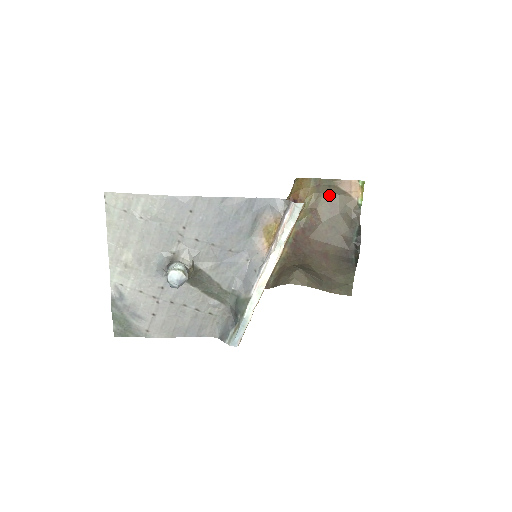
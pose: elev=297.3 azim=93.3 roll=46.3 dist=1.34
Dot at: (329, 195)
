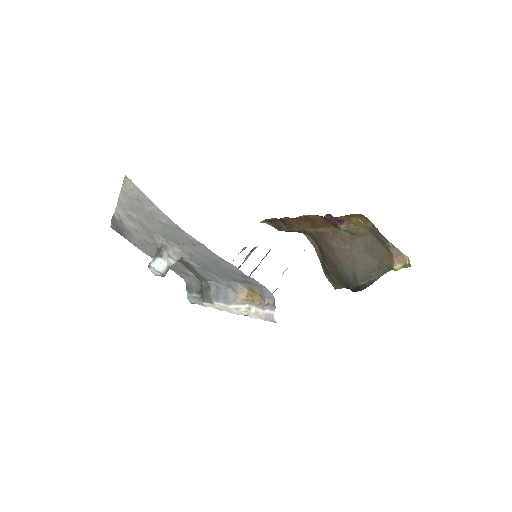
Dot at: (377, 241)
